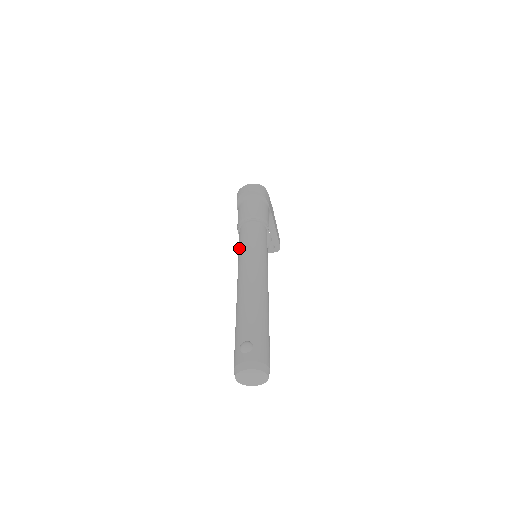
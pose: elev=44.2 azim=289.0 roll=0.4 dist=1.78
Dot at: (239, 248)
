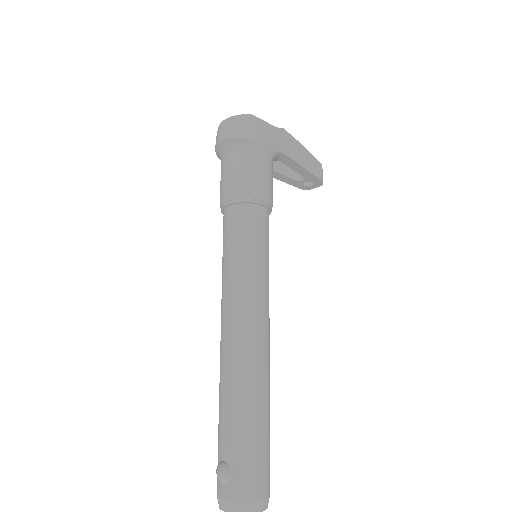
Dot at: (222, 258)
